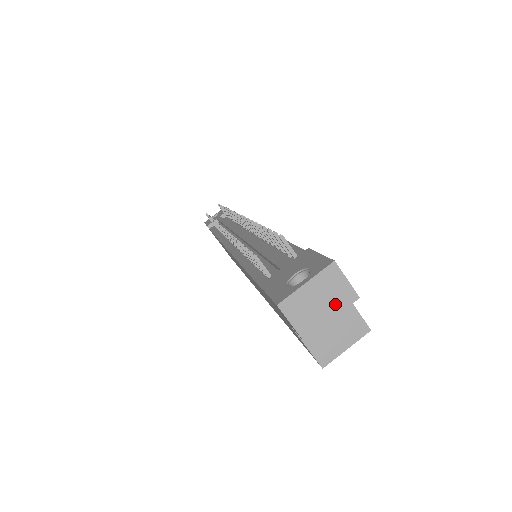
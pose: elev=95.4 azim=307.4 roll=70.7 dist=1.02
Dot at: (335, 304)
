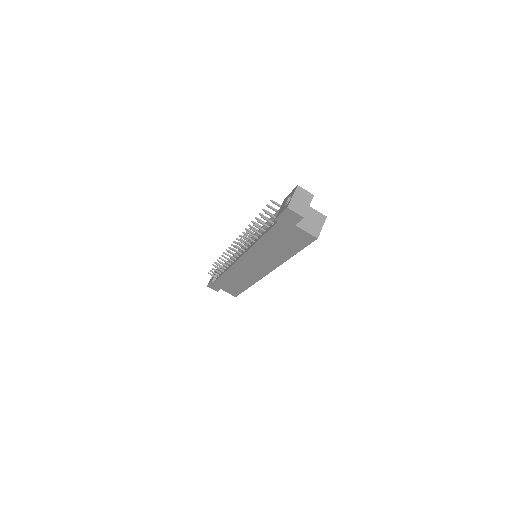
Dot at: (307, 200)
